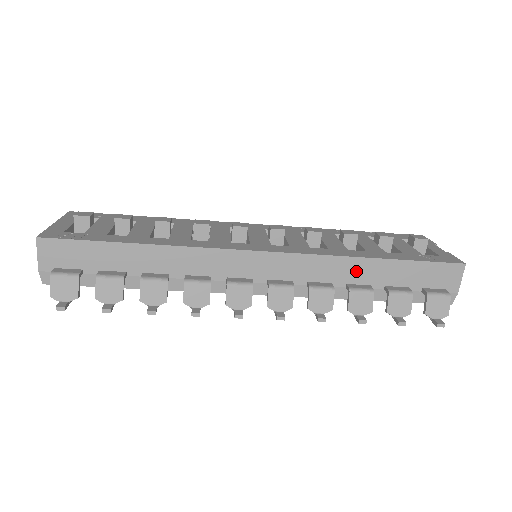
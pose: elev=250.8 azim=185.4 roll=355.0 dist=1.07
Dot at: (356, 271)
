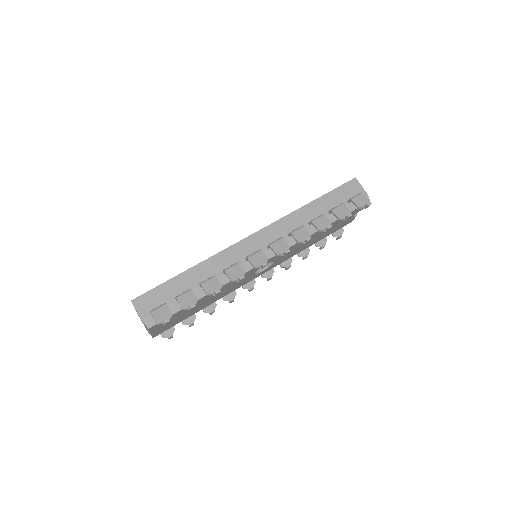
Dot at: (307, 214)
